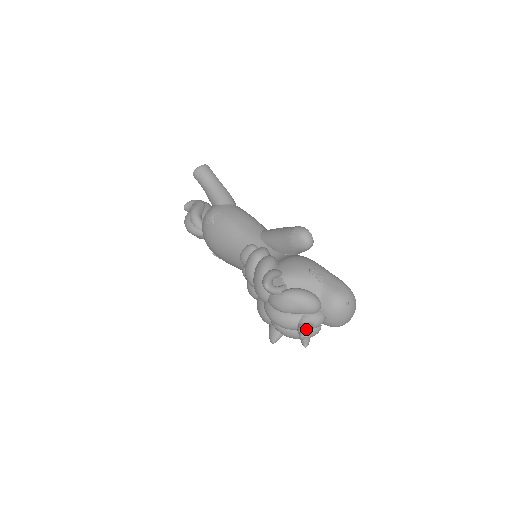
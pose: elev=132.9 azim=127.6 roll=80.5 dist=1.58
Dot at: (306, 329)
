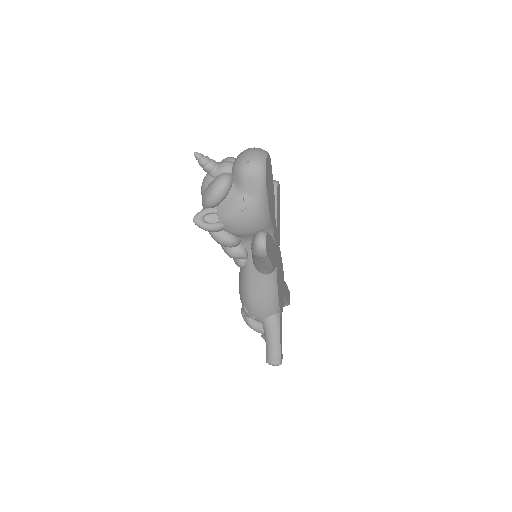
Dot at: occluded
